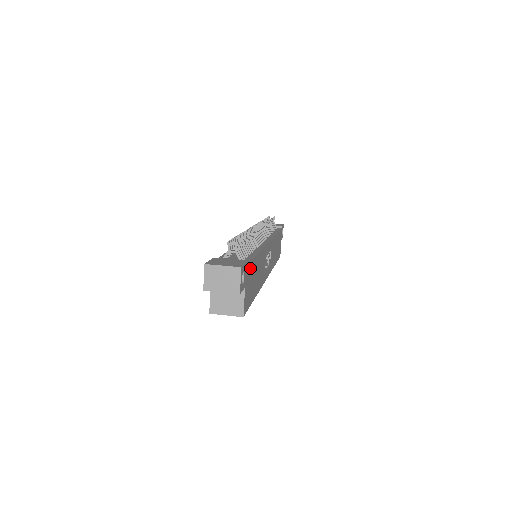
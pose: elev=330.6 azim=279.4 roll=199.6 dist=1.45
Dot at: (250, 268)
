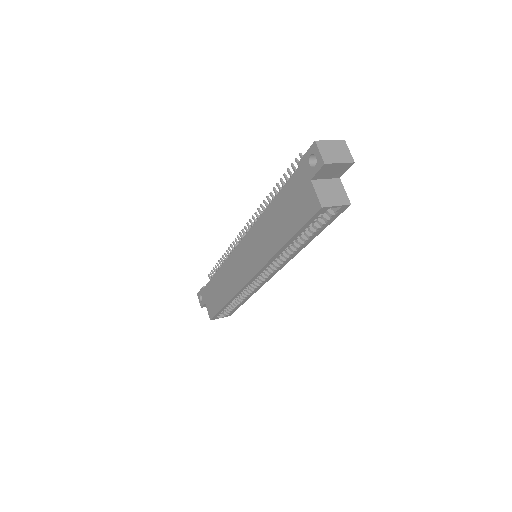
Dot at: occluded
